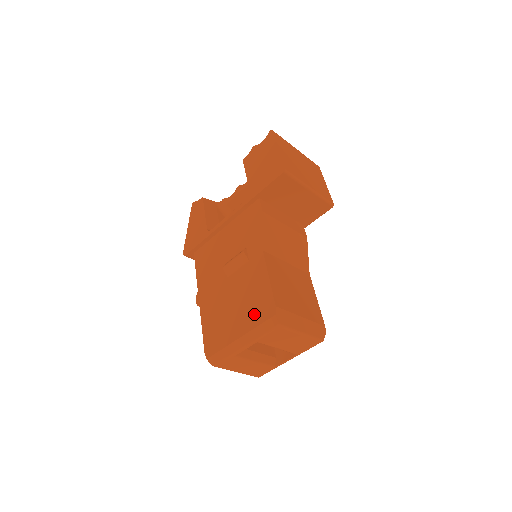
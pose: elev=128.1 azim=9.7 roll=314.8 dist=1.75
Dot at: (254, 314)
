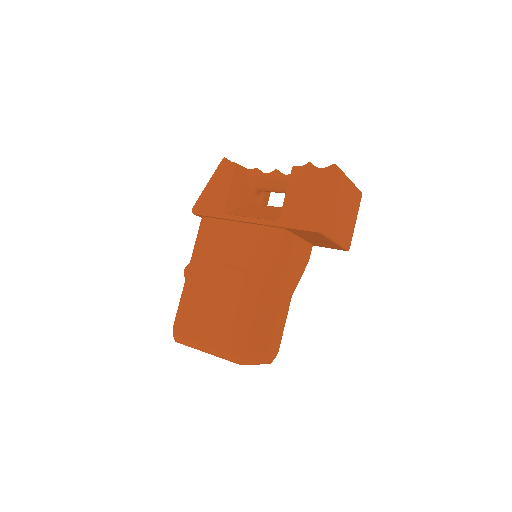
Dot at: (226, 338)
